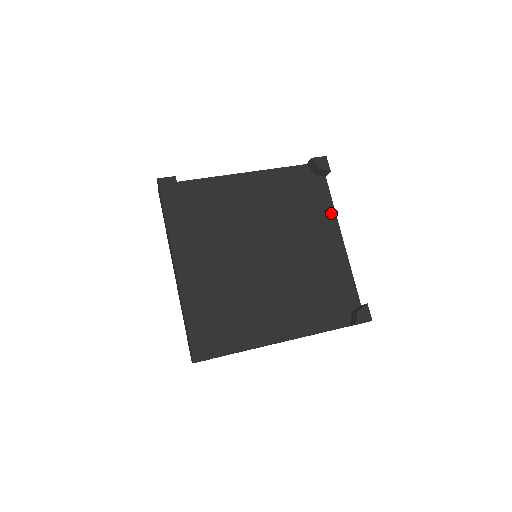
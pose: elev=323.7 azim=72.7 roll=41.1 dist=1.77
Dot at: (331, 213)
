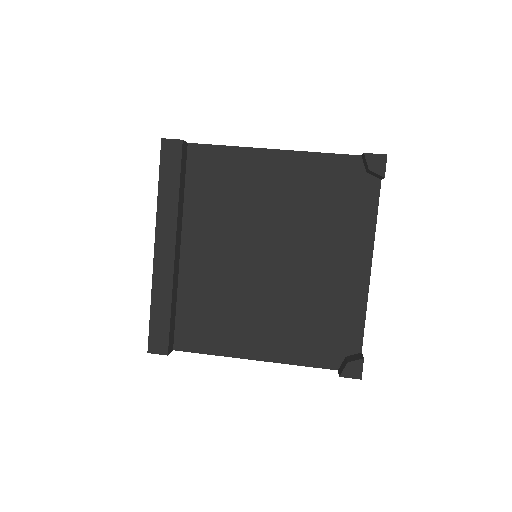
Dot at: (369, 230)
